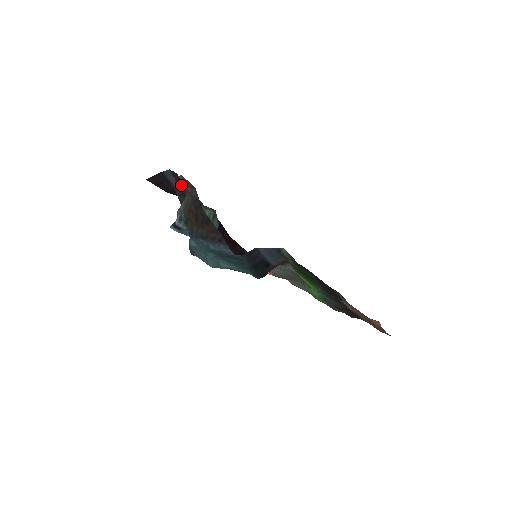
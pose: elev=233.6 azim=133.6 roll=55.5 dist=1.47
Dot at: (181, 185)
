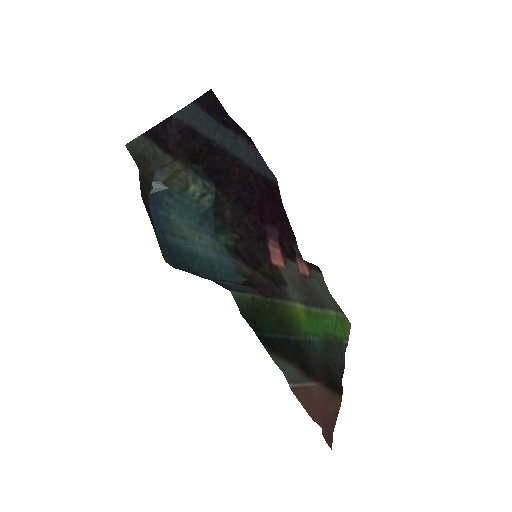
Dot at: (167, 142)
